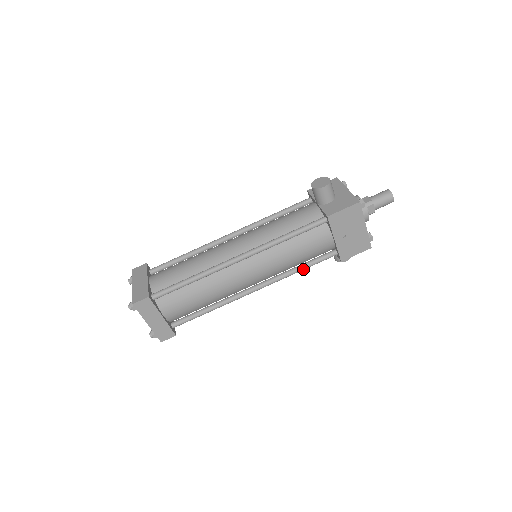
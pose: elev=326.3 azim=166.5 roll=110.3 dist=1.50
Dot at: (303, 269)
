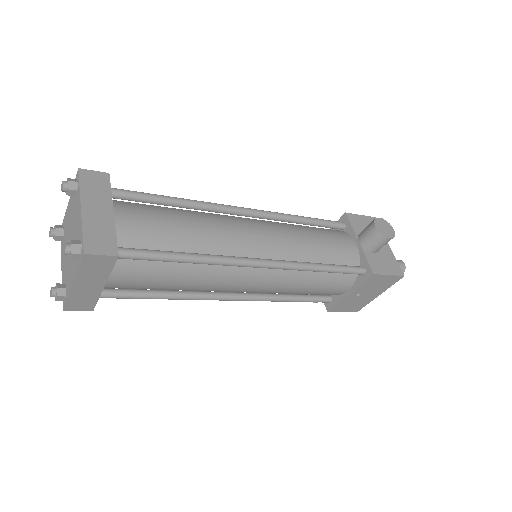
Dot at: (292, 301)
